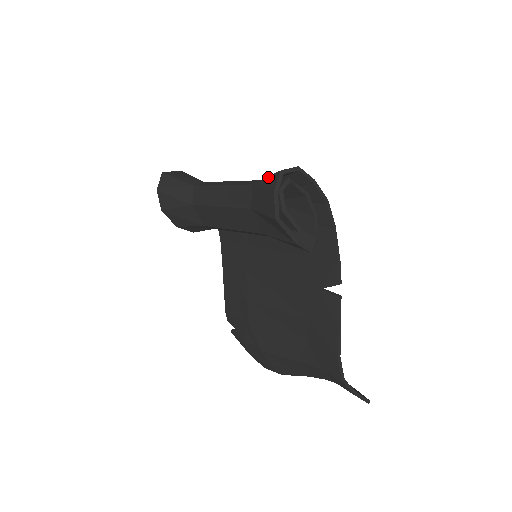
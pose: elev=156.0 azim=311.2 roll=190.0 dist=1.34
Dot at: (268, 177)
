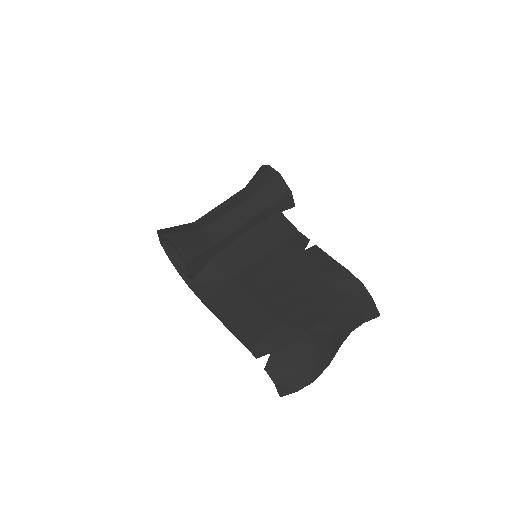
Dot at: (256, 173)
